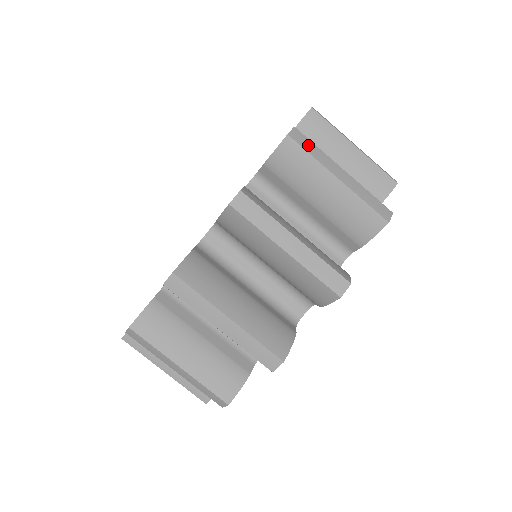
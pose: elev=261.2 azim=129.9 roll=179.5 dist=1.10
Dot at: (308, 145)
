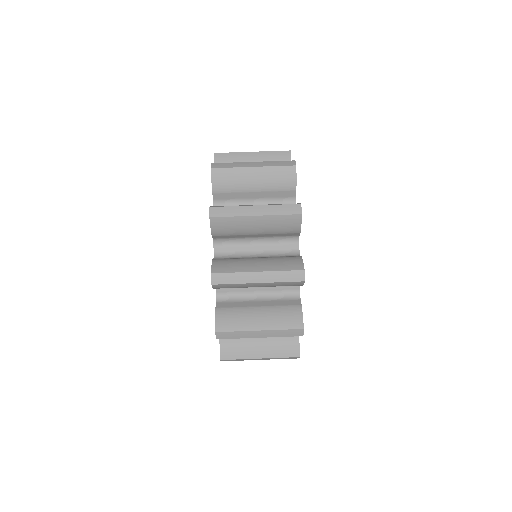
Dot at: (227, 153)
